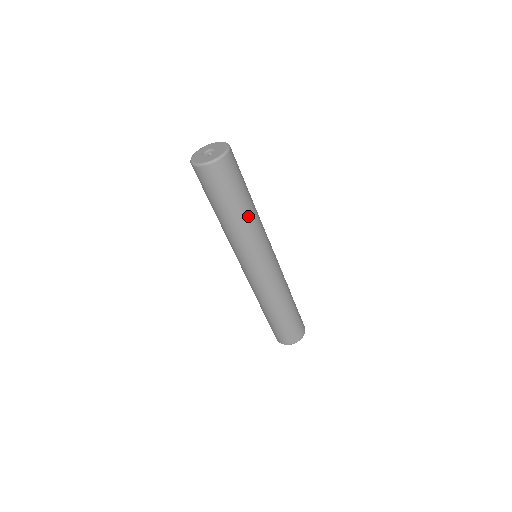
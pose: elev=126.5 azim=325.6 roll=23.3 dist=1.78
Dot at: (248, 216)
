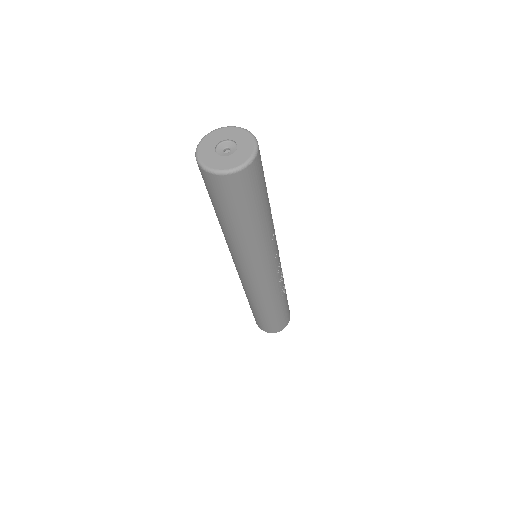
Dot at: (247, 235)
